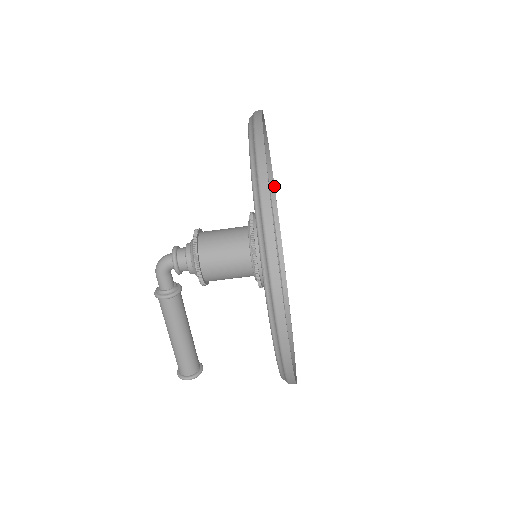
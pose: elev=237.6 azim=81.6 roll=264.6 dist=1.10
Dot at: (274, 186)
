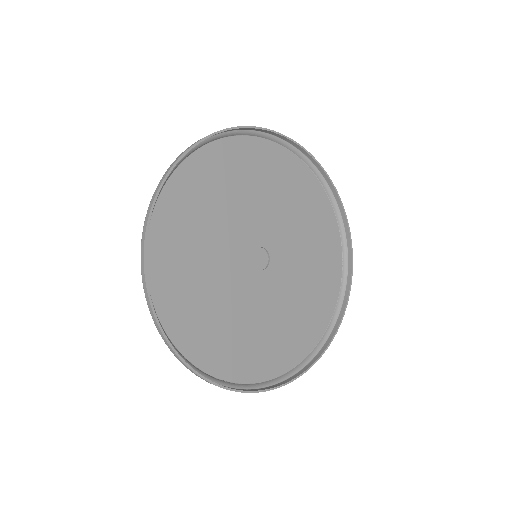
Dot at: (192, 148)
